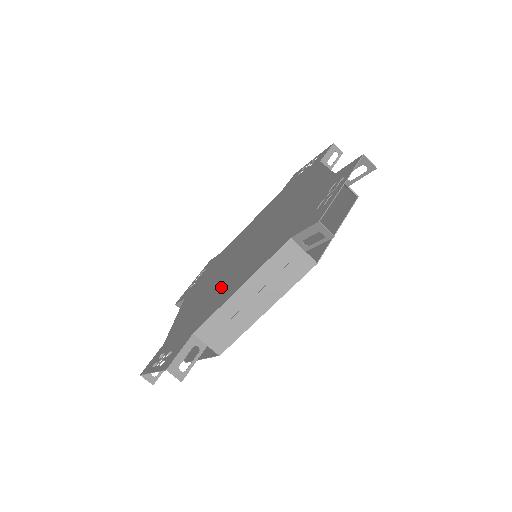
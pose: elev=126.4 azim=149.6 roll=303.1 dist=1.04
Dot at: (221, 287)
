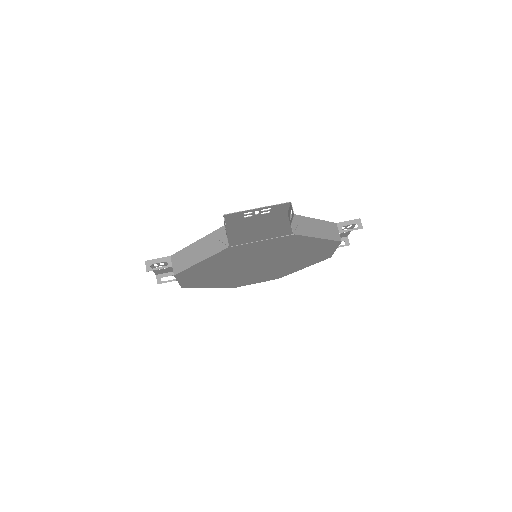
Dot at: occluded
